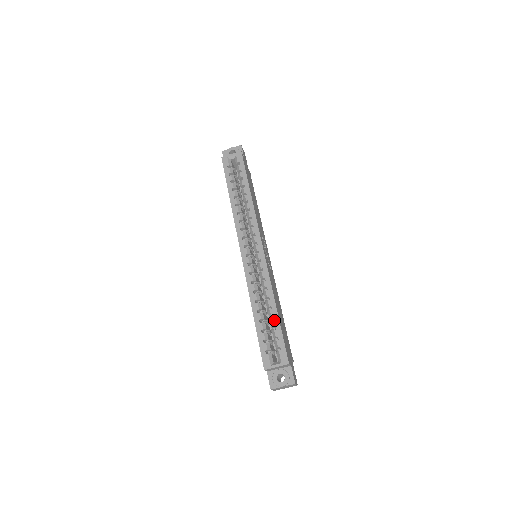
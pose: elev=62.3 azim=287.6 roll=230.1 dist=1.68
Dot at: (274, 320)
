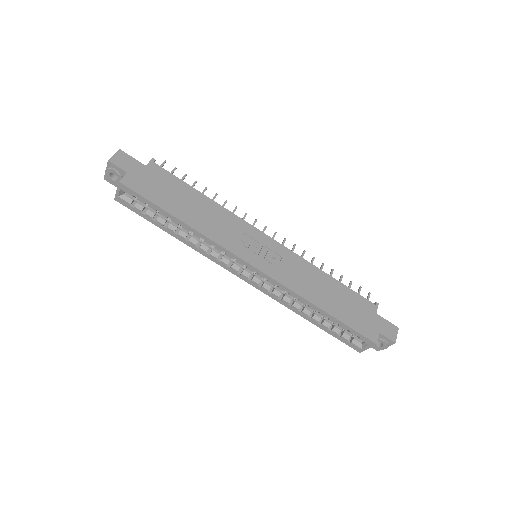
Dot at: (330, 320)
